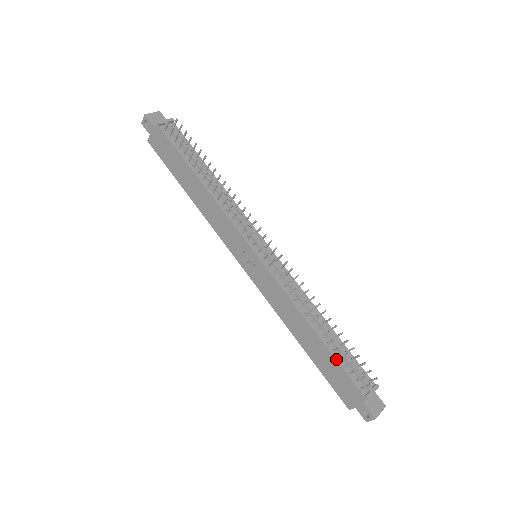
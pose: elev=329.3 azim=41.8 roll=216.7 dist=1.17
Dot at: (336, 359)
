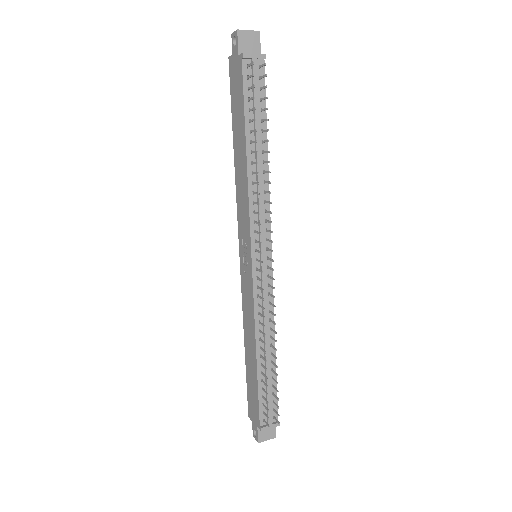
Dot at: (258, 388)
